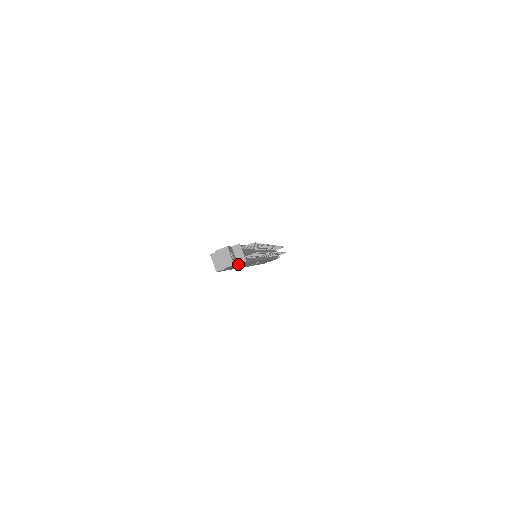
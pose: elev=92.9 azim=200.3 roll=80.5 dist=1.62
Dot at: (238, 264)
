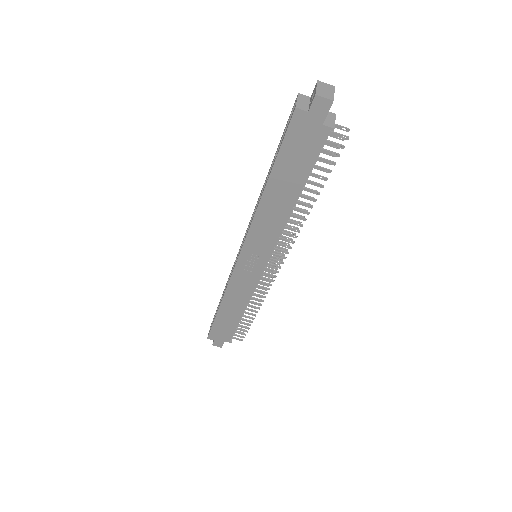
Dot at: (318, 131)
